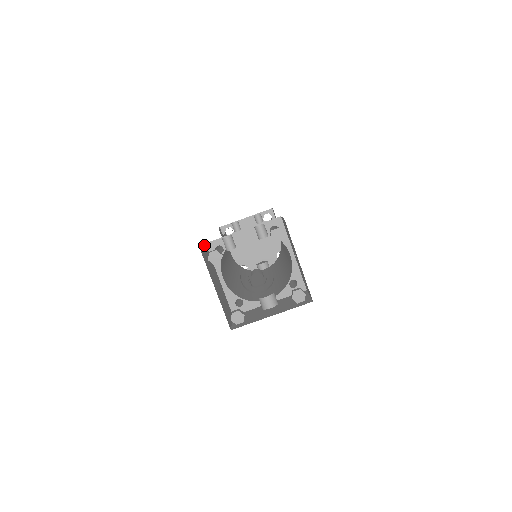
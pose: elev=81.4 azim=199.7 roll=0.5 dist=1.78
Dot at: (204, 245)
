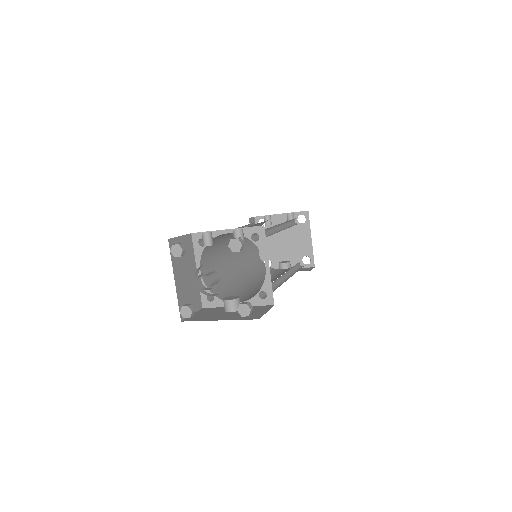
Dot at: (185, 235)
